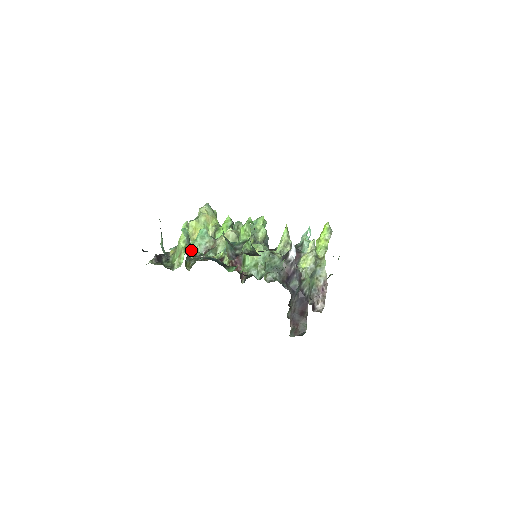
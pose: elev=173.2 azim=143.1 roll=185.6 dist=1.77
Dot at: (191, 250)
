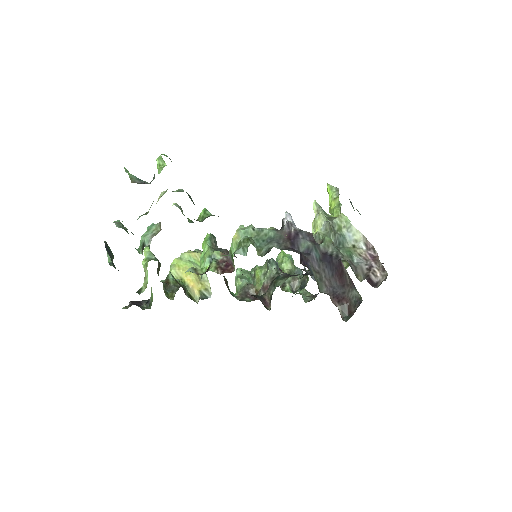
Dot at: (139, 248)
